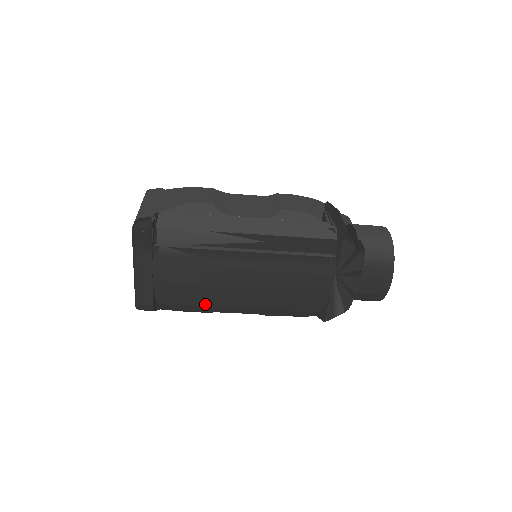
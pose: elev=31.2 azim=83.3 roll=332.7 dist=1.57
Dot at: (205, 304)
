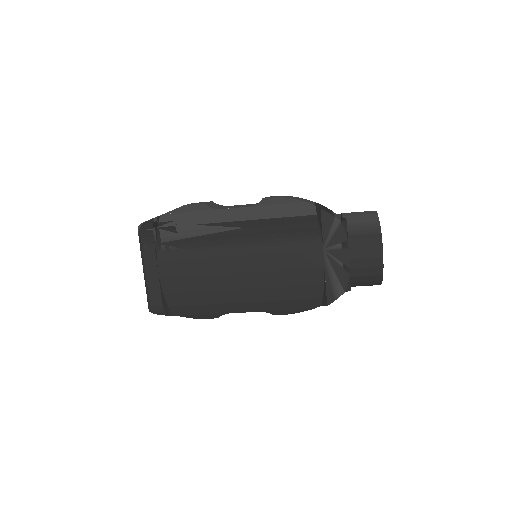
Dot at: (210, 301)
